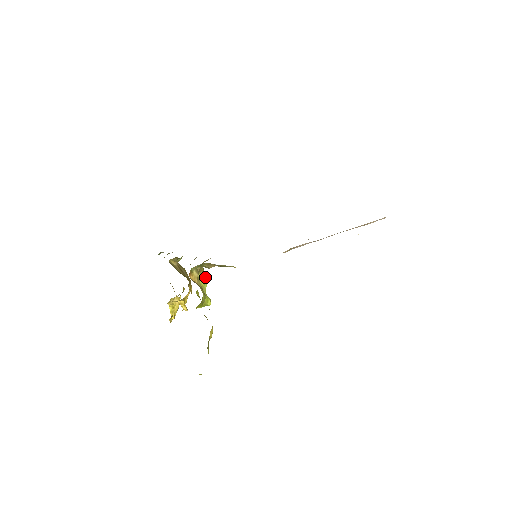
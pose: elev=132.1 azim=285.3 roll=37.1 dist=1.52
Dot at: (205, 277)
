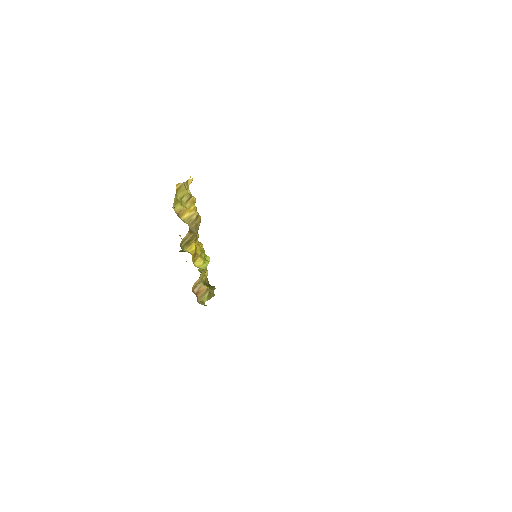
Dot at: (207, 265)
